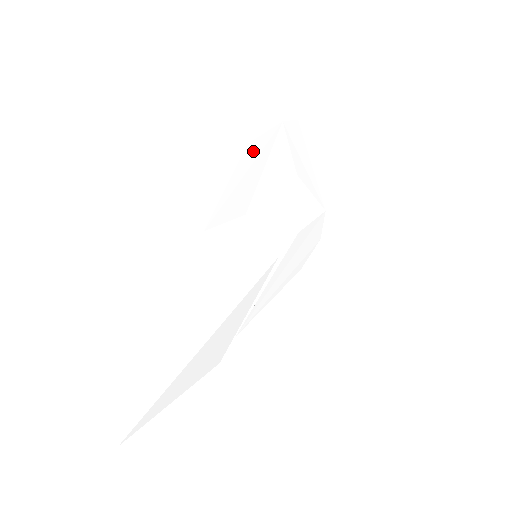
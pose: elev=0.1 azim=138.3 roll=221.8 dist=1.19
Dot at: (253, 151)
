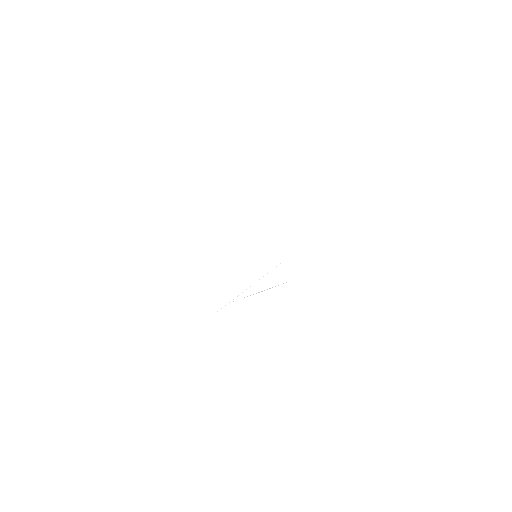
Dot at: (269, 189)
